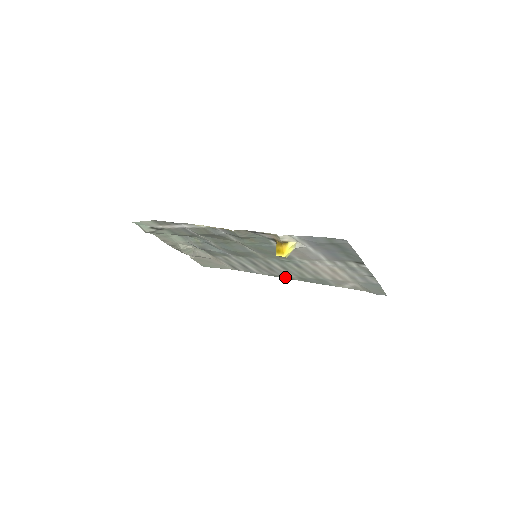
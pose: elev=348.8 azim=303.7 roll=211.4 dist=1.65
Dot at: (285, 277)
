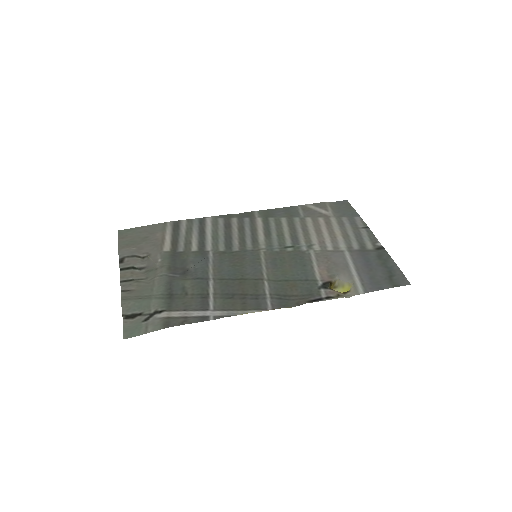
Dot at: (243, 215)
